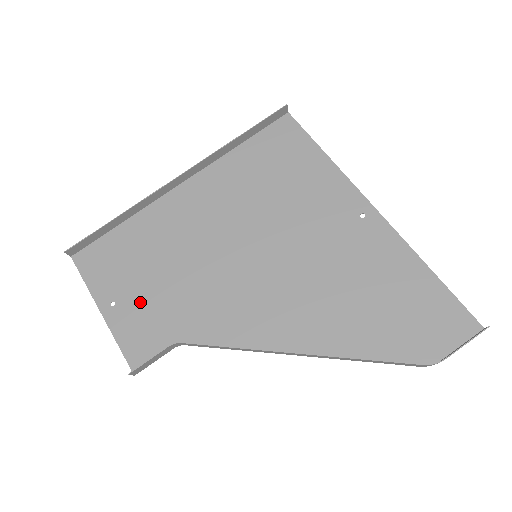
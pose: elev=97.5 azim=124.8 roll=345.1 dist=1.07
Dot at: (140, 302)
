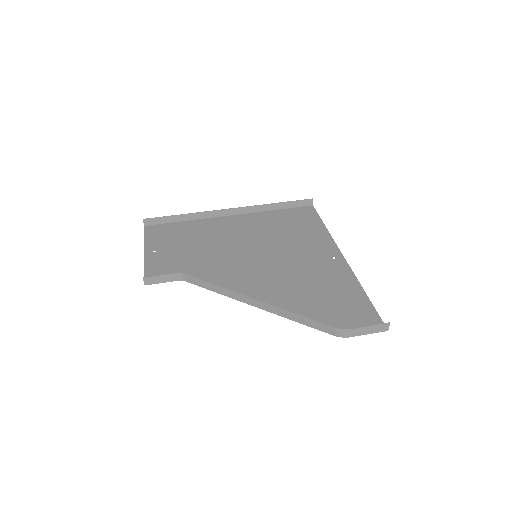
Dot at: (171, 255)
